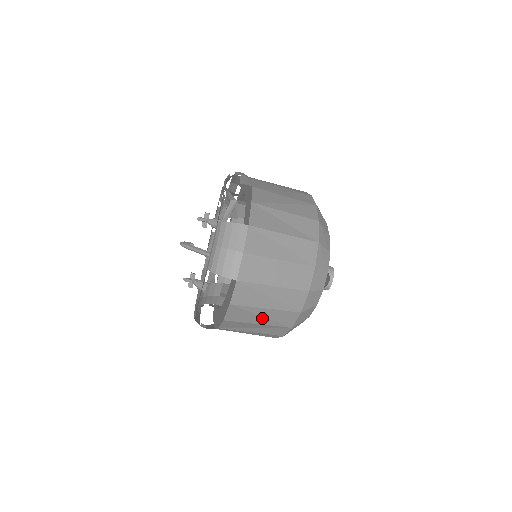
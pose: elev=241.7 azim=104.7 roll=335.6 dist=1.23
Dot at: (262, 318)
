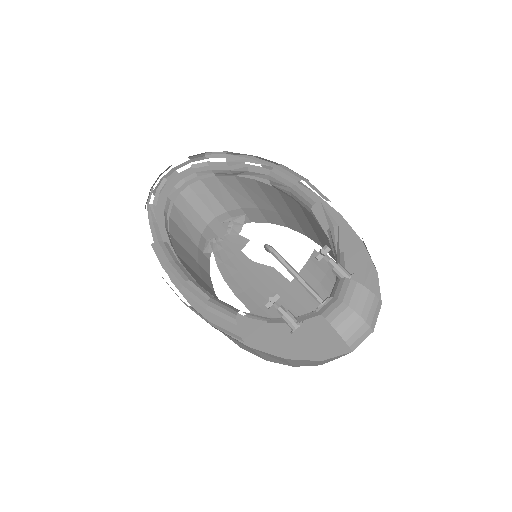
Dot at: (303, 364)
